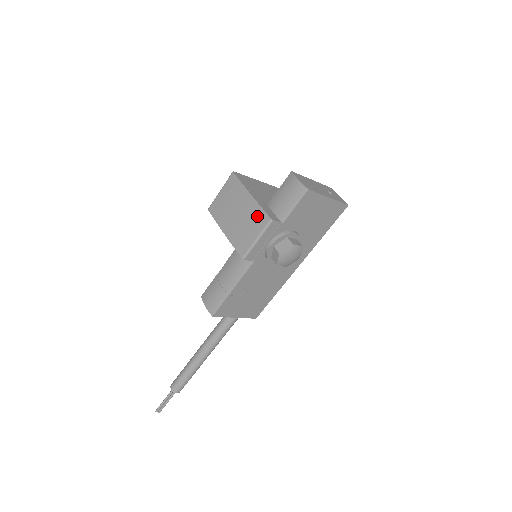
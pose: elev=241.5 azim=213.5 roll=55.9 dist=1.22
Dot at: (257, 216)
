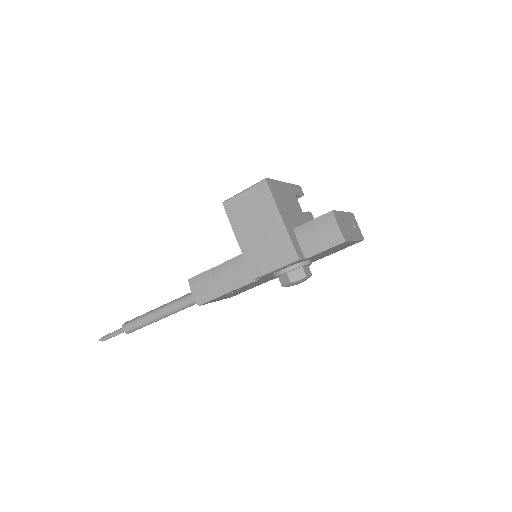
Dot at: (283, 247)
